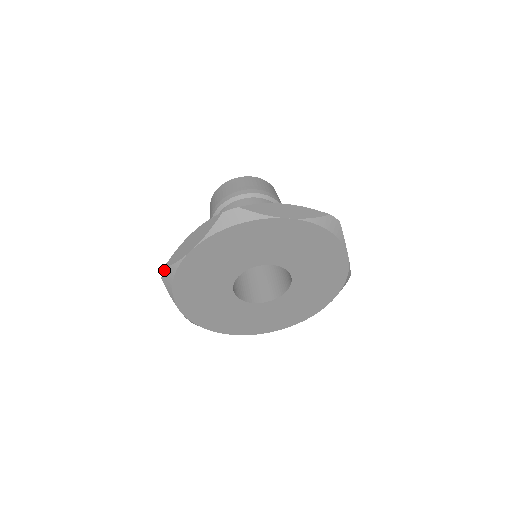
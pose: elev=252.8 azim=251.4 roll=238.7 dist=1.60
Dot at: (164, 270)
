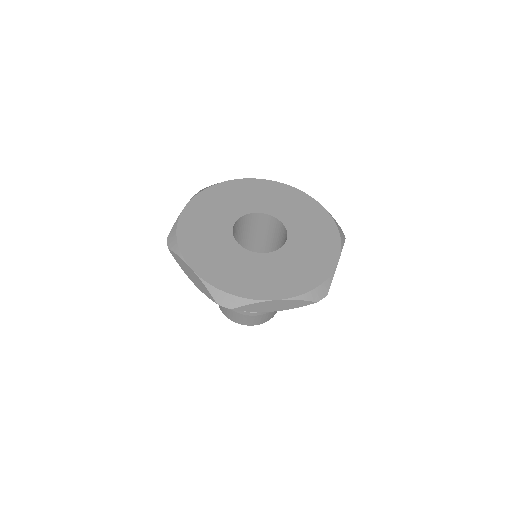
Dot at: occluded
